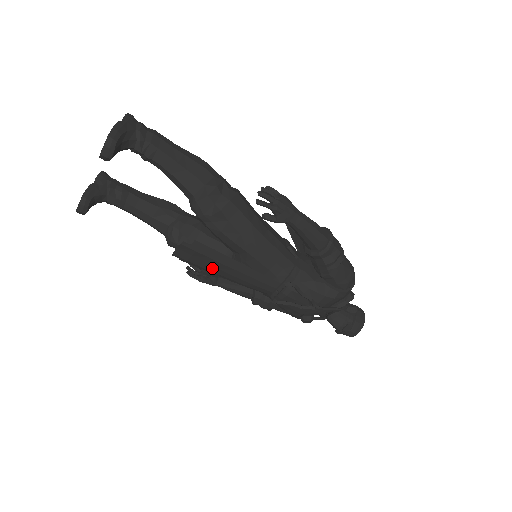
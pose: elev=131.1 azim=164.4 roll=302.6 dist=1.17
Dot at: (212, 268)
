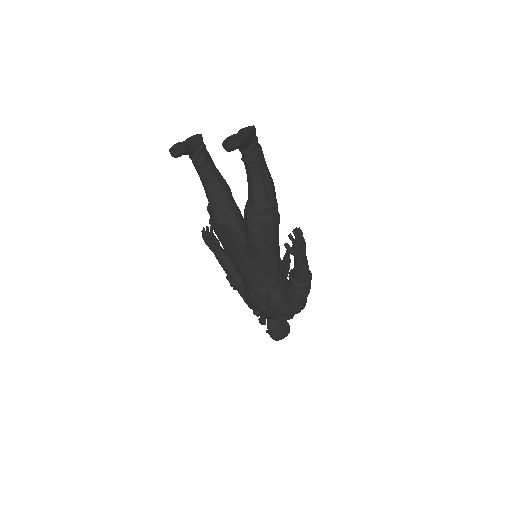
Dot at: (230, 249)
